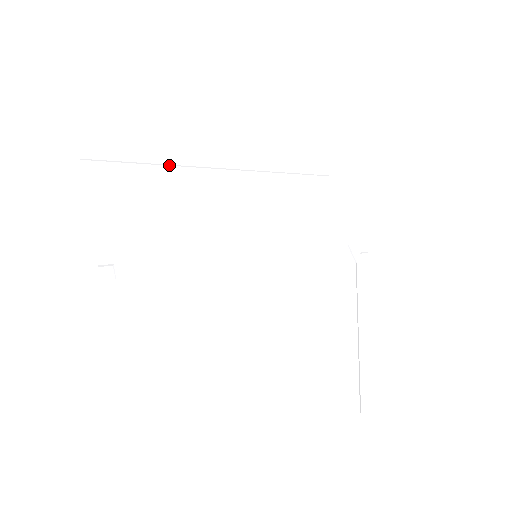
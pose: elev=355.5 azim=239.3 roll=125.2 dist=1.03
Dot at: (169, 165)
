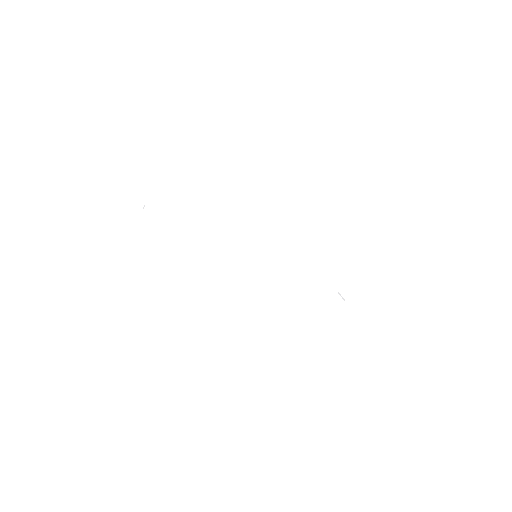
Dot at: (198, 206)
